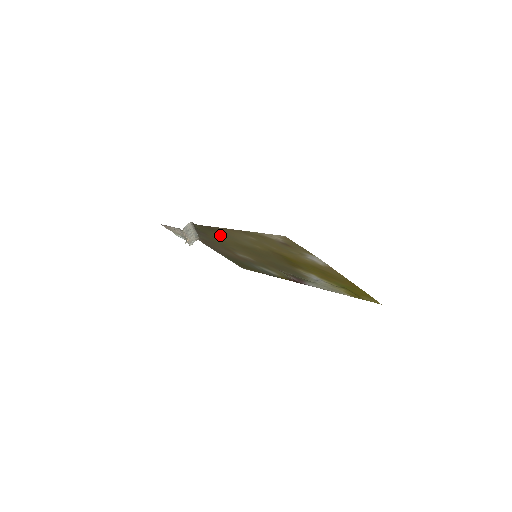
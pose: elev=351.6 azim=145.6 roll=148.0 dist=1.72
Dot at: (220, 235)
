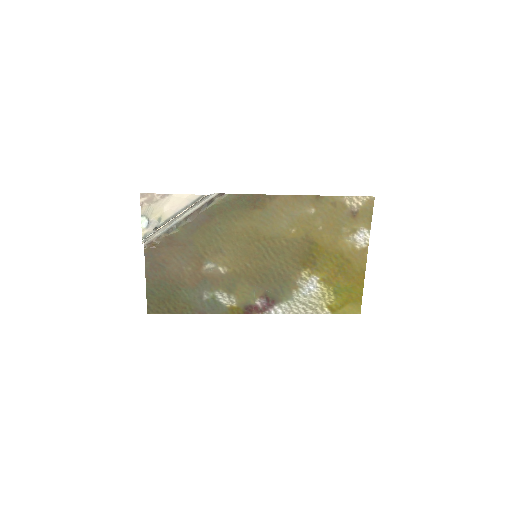
Dot at: (247, 215)
